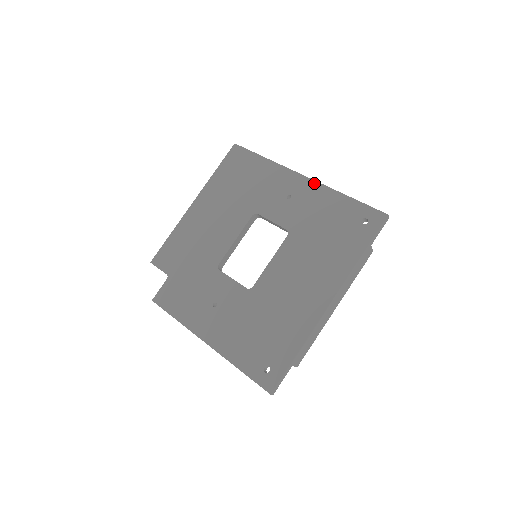
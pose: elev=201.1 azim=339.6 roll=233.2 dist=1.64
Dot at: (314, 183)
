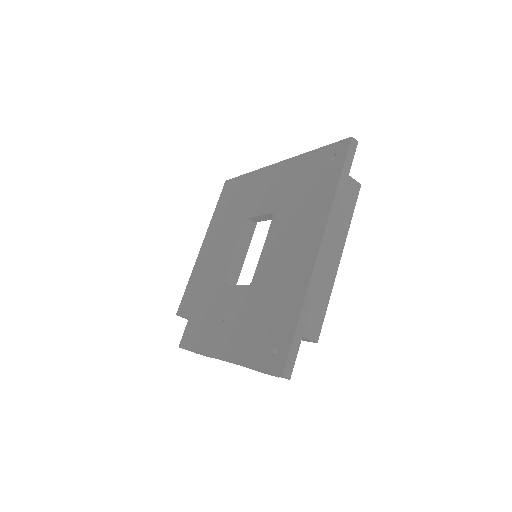
Dot at: (286, 162)
